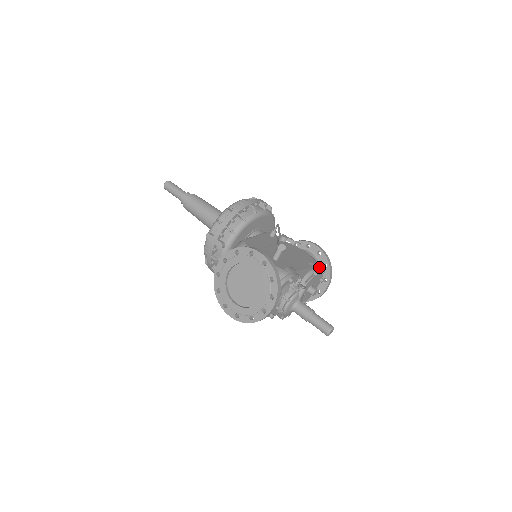
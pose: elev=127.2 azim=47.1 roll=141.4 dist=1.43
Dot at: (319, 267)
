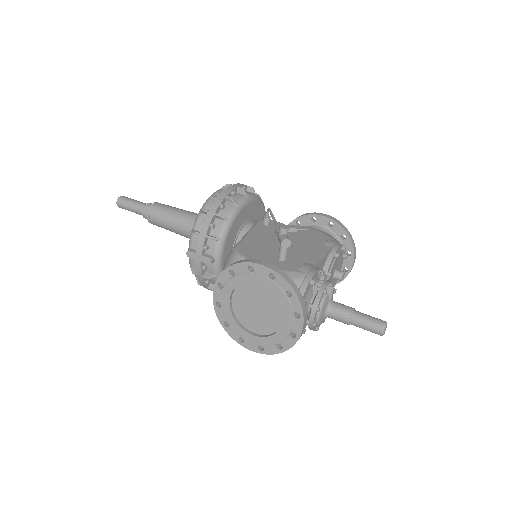
Dot at: (337, 244)
